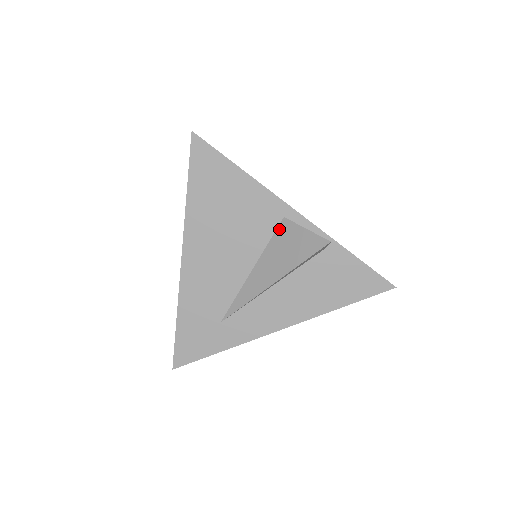
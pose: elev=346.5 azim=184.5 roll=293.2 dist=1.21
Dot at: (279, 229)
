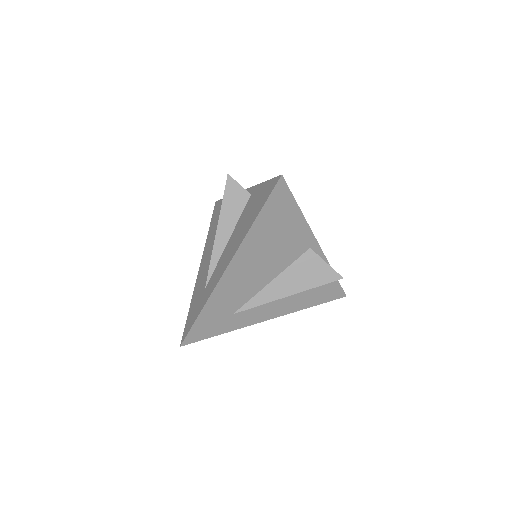
Dot at: (304, 256)
